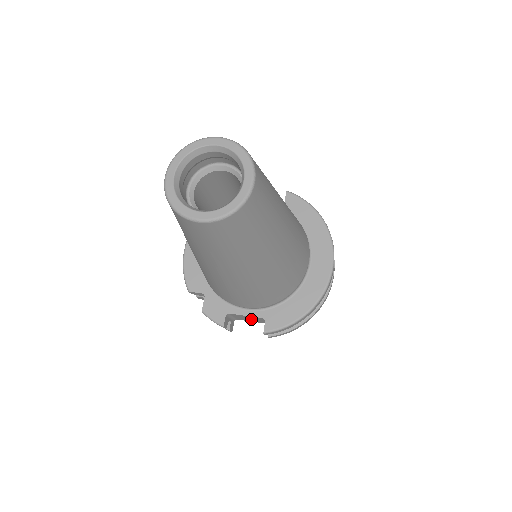
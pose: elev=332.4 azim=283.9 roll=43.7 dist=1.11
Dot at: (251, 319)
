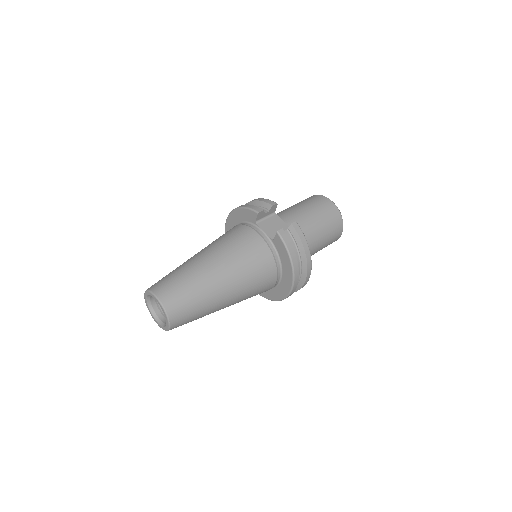
Dot at: occluded
